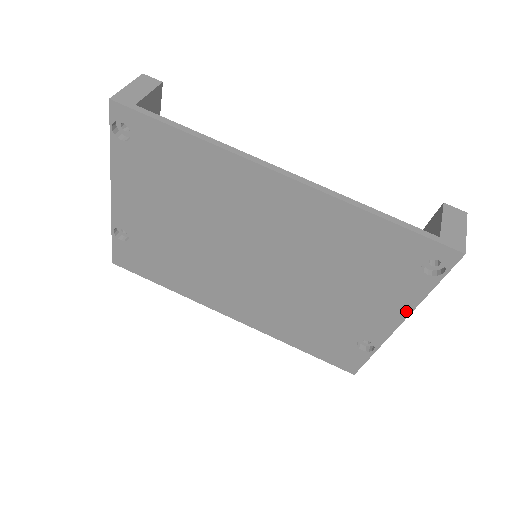
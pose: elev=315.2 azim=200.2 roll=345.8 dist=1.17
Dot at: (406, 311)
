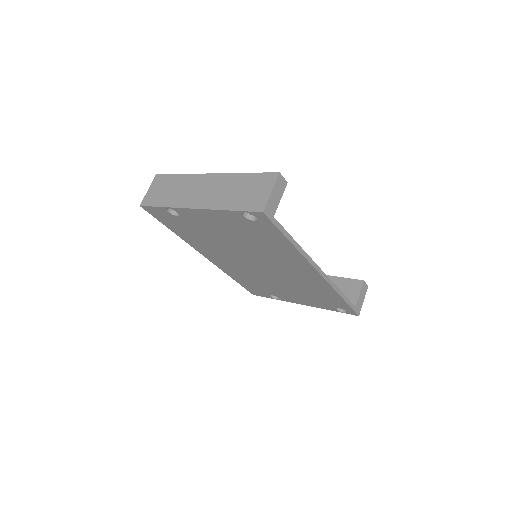
Dot at: (312, 306)
